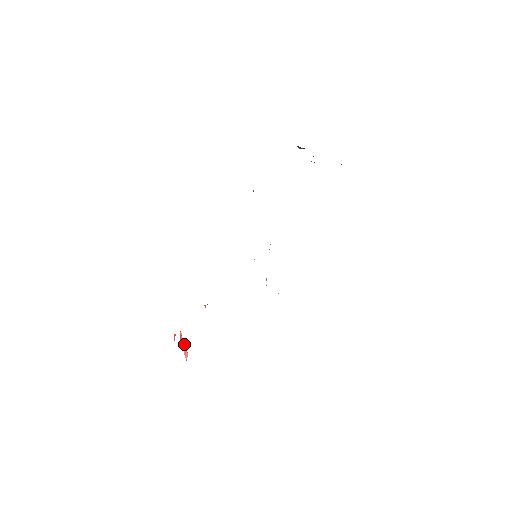
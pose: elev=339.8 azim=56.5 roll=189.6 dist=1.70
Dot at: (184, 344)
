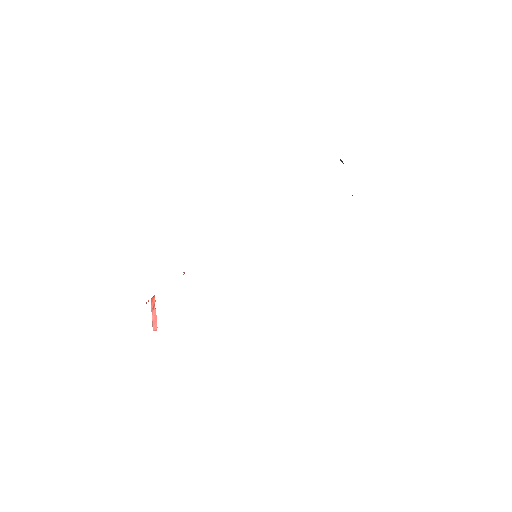
Dot at: (155, 314)
